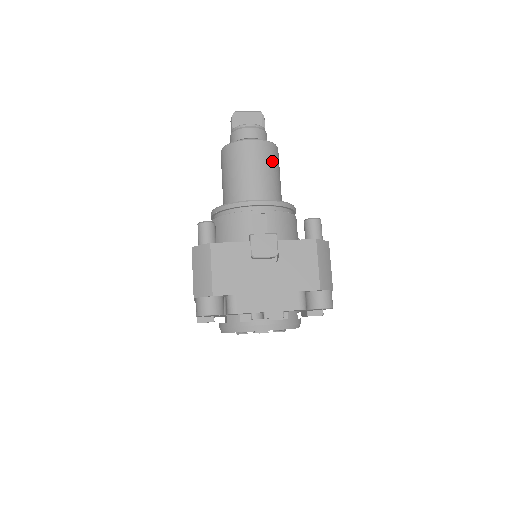
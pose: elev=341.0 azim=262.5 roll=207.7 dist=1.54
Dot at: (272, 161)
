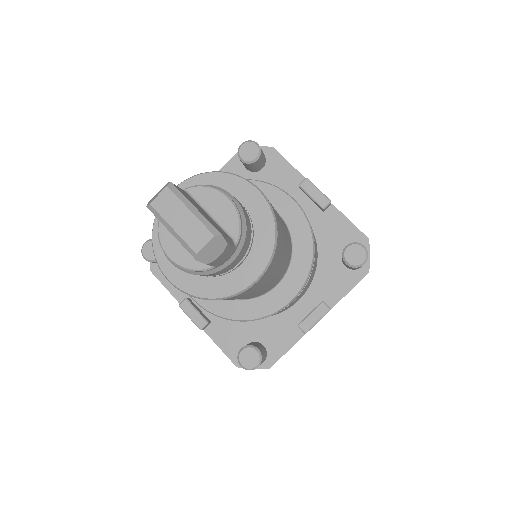
Dot at: occluded
